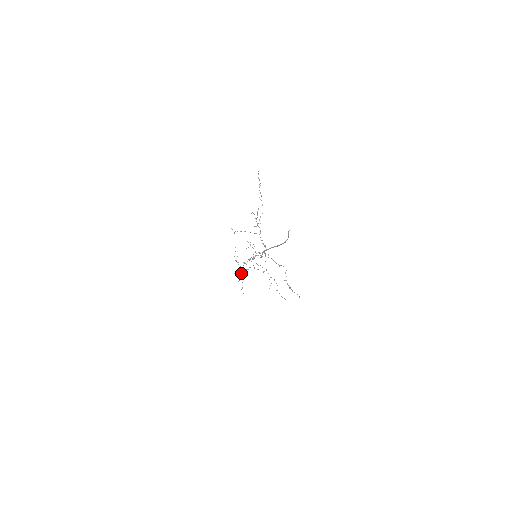
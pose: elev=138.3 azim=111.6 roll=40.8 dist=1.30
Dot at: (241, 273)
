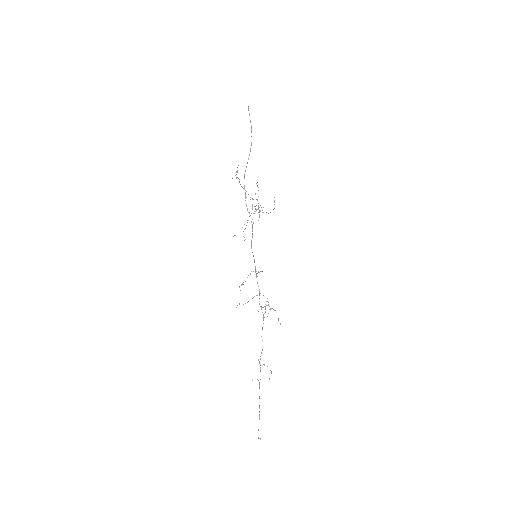
Dot at: occluded
